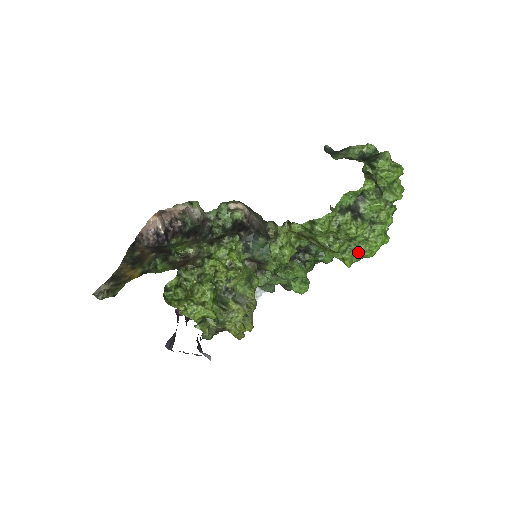
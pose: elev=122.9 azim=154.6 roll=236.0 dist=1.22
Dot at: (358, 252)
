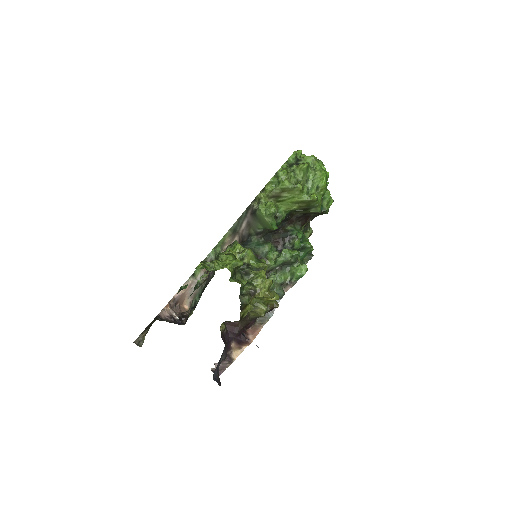
Dot at: (315, 186)
